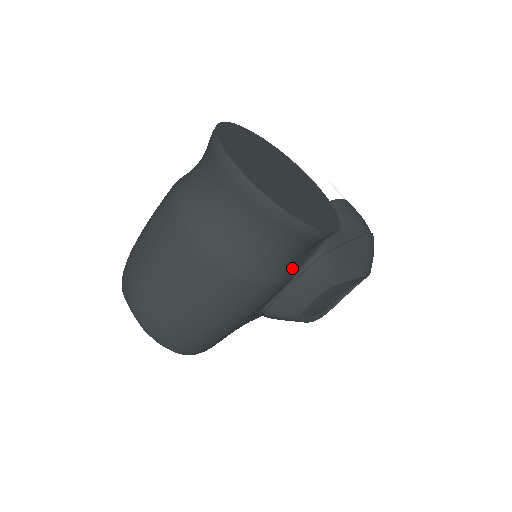
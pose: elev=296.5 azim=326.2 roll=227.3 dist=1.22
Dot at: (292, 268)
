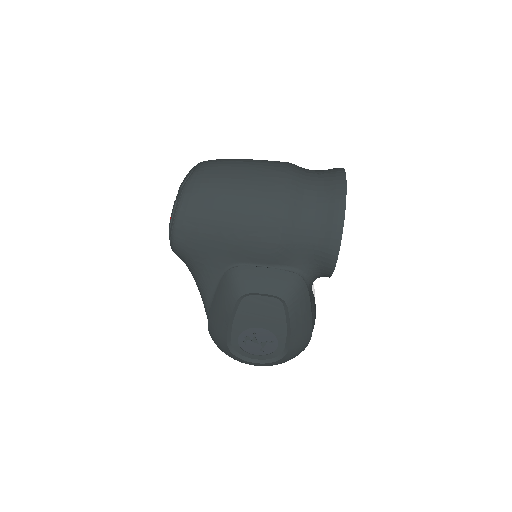
Dot at: (293, 252)
